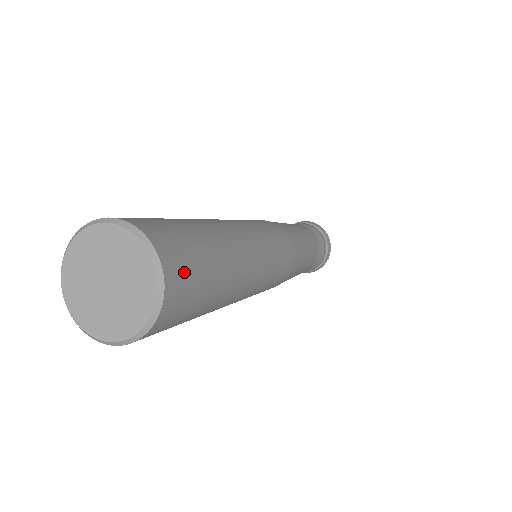
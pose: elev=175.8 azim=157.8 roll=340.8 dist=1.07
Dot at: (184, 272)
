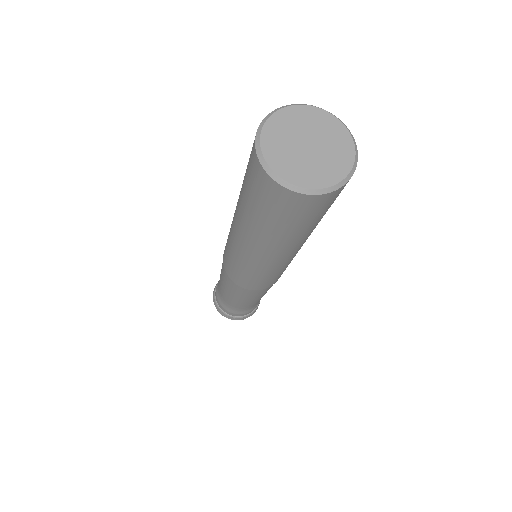
Dot at: (335, 198)
